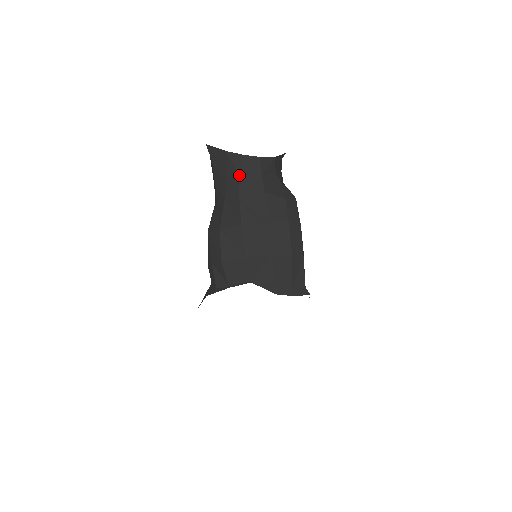
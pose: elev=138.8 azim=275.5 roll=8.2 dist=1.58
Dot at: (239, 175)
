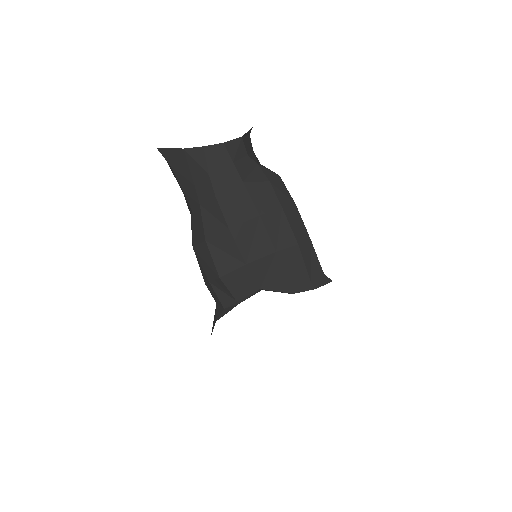
Dot at: (207, 172)
